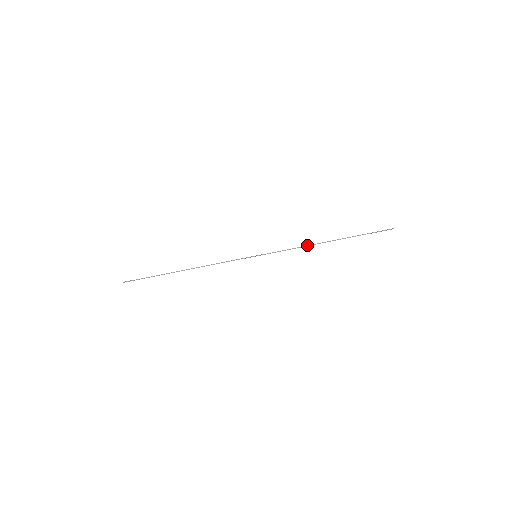
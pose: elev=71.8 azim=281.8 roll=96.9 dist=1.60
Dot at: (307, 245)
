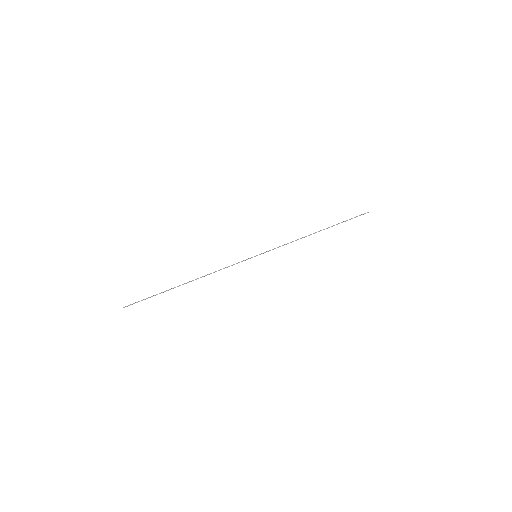
Dot at: (300, 238)
